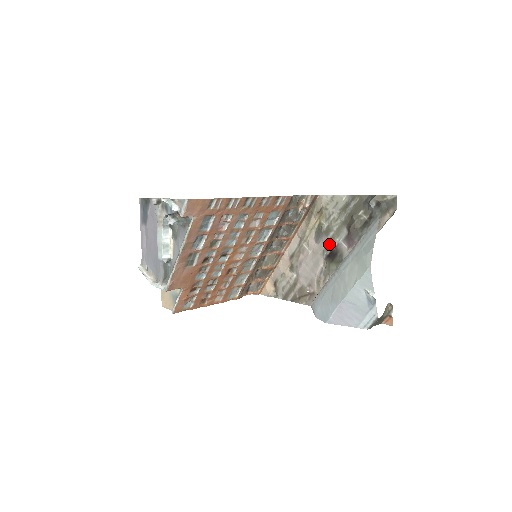
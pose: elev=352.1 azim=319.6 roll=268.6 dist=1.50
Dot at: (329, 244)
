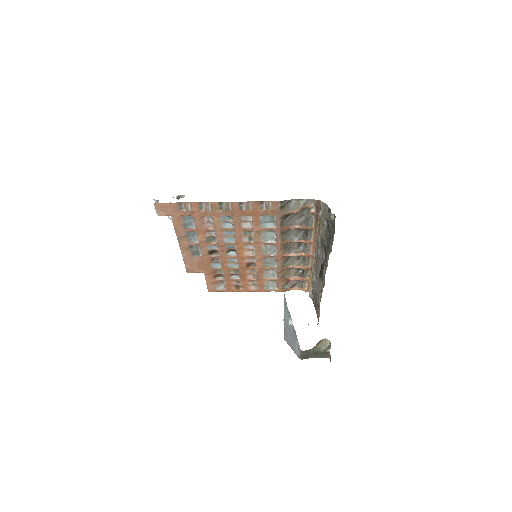
Dot at: (322, 257)
